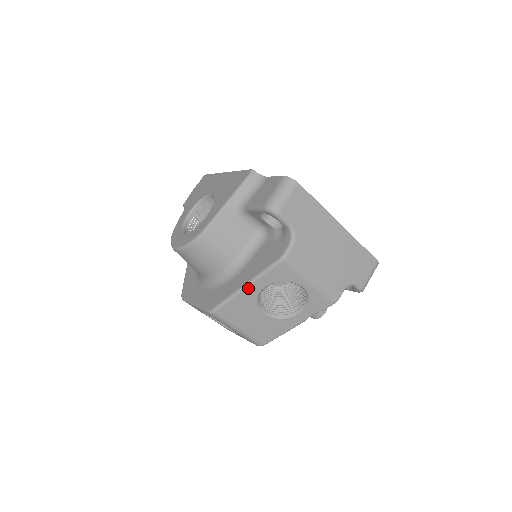
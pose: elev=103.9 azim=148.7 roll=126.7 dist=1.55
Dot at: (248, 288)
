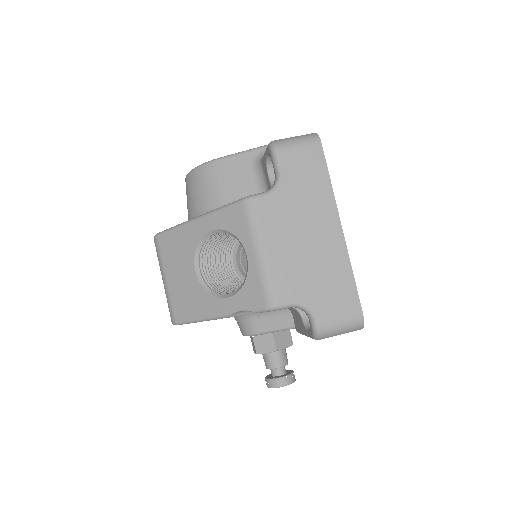
Dot at: (198, 221)
